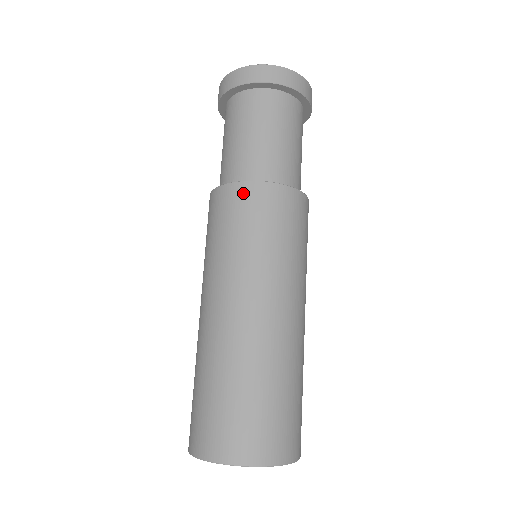
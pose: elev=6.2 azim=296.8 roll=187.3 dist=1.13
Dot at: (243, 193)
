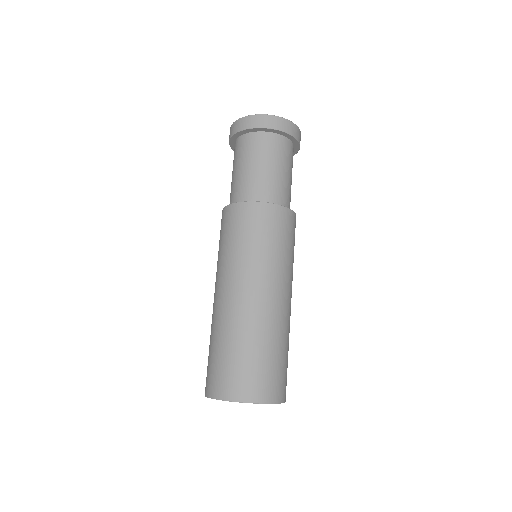
Dot at: (281, 214)
